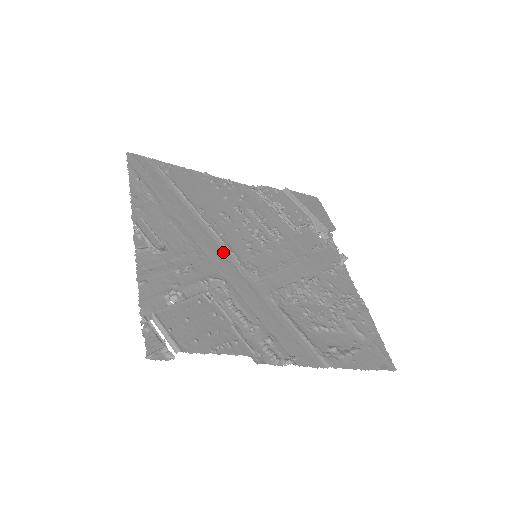
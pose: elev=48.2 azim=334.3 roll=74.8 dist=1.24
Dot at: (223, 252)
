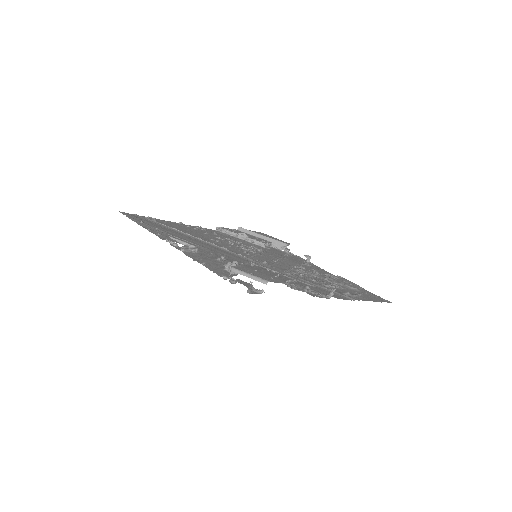
Dot at: (234, 255)
